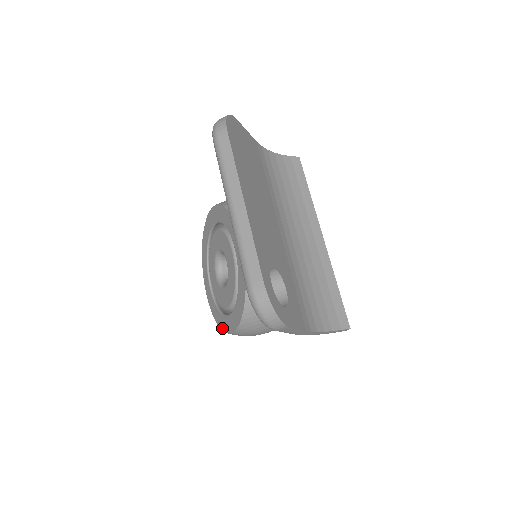
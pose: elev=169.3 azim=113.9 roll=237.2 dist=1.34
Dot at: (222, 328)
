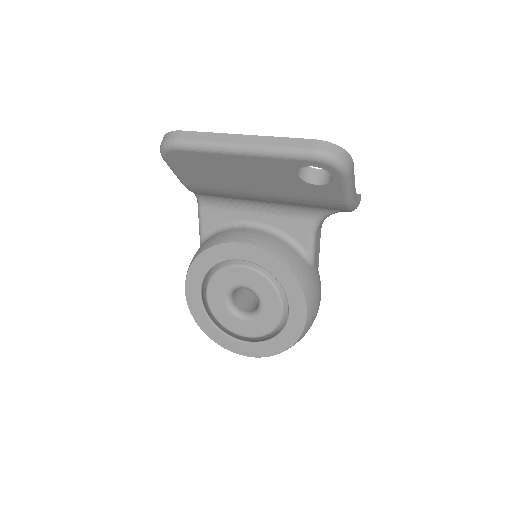
Dot at: (293, 341)
